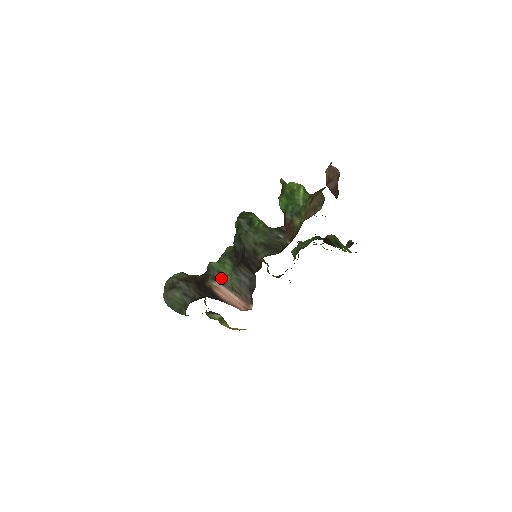
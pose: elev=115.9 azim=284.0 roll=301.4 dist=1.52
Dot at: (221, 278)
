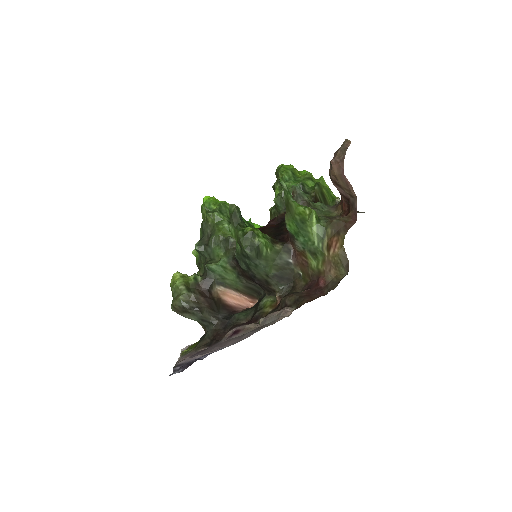
Dot at: (225, 282)
